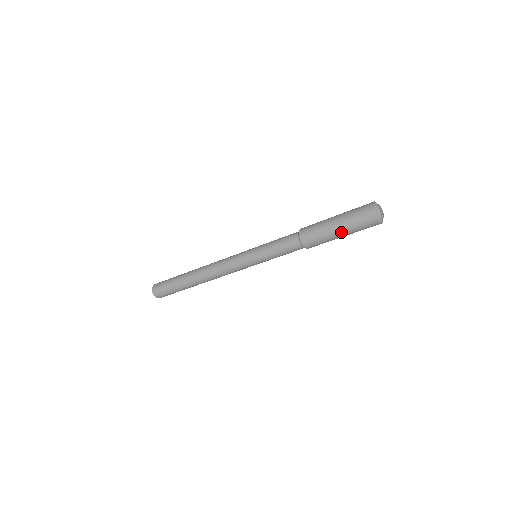
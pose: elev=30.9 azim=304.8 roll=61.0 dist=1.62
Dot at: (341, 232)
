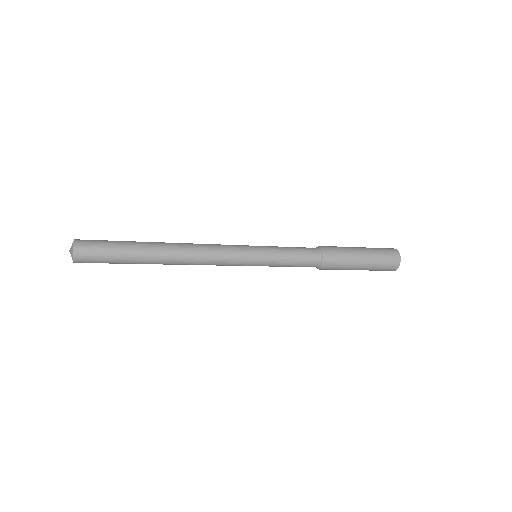
Dot at: (365, 262)
